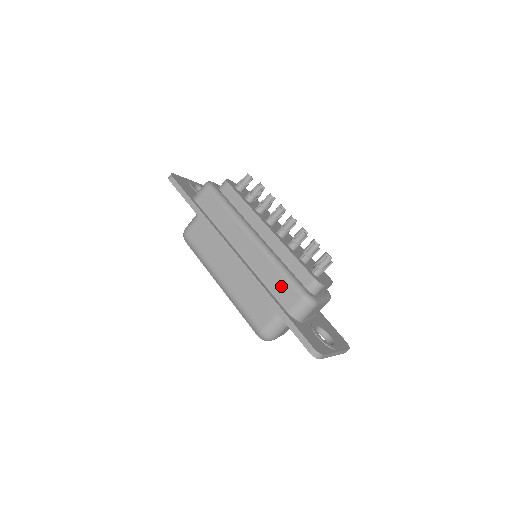
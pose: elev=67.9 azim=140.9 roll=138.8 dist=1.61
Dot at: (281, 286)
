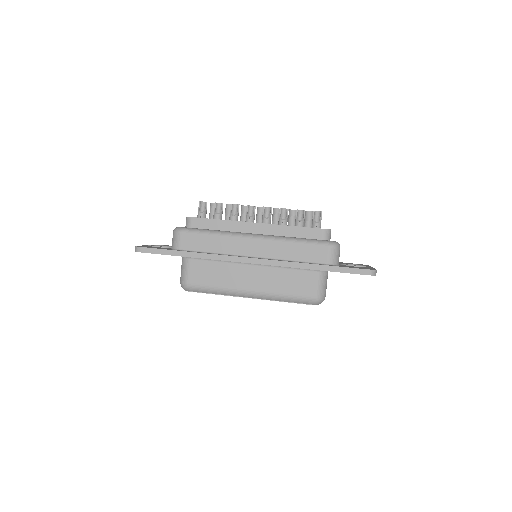
Dot at: (308, 252)
